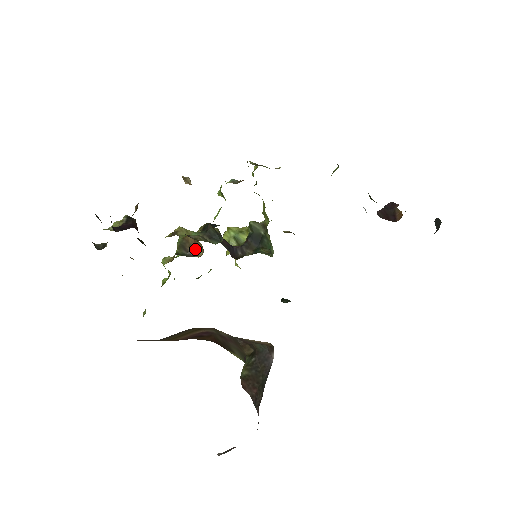
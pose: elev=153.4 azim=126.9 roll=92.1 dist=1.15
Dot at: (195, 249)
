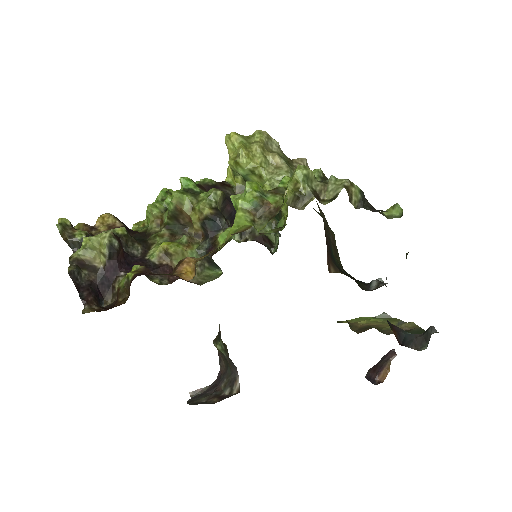
Dot at: (189, 224)
